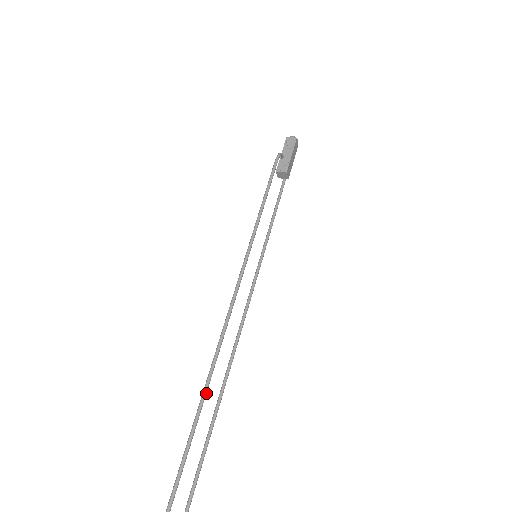
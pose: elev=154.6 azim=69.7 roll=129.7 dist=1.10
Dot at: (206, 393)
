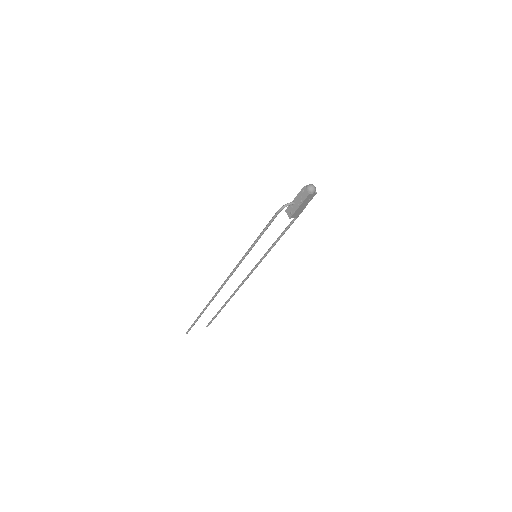
Dot at: occluded
